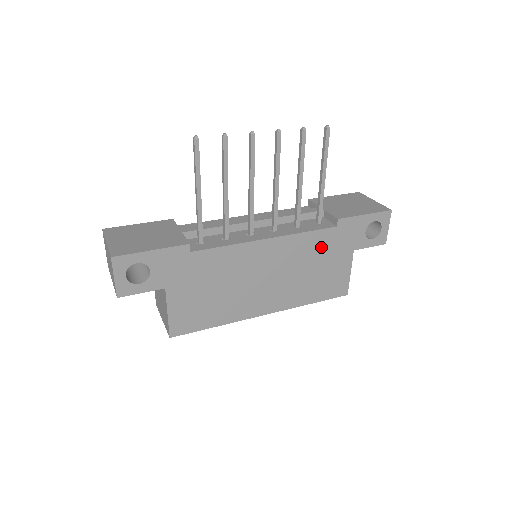
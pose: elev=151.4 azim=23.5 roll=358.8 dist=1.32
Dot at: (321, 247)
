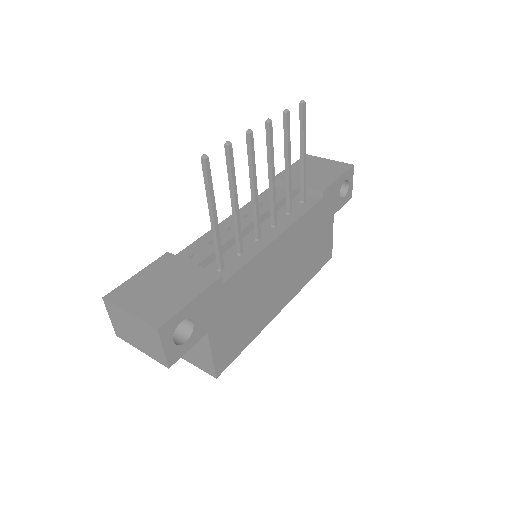
Dot at: (313, 224)
